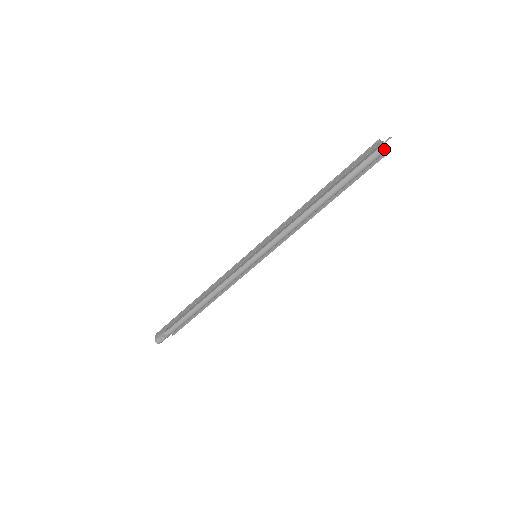
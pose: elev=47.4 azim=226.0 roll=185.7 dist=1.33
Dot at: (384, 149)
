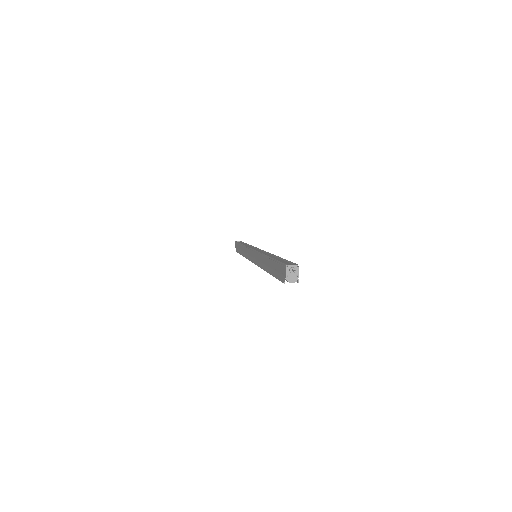
Dot at: (291, 282)
